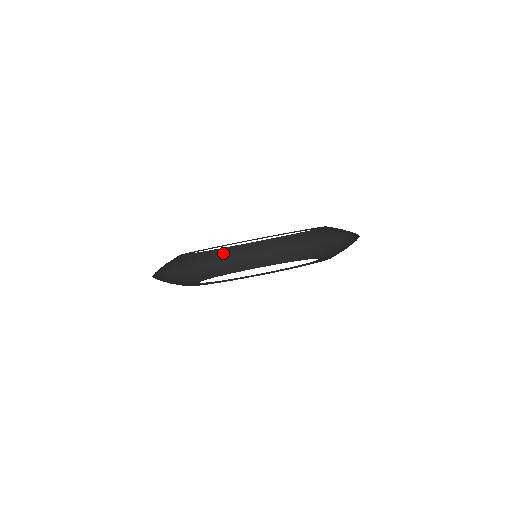
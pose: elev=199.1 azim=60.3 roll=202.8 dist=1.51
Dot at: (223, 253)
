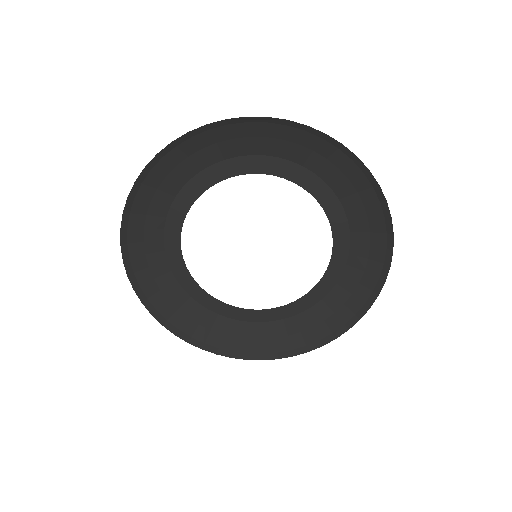
Dot at: (288, 337)
